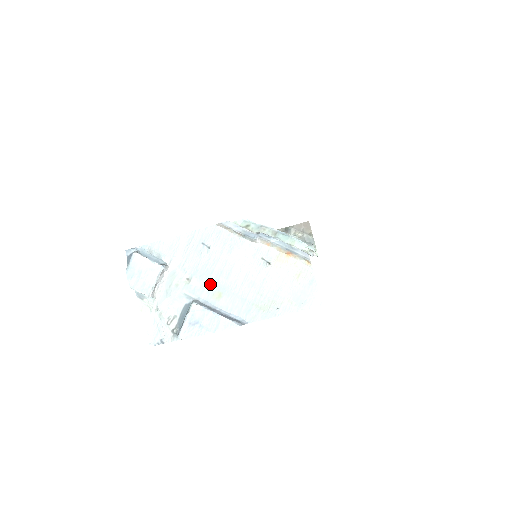
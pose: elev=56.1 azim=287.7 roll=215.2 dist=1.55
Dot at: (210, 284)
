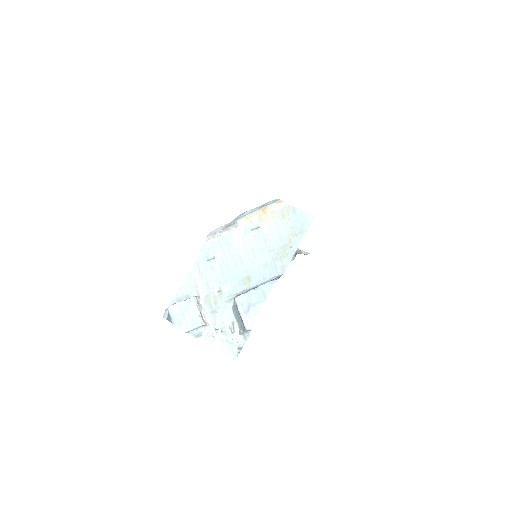
Dot at: (236, 279)
